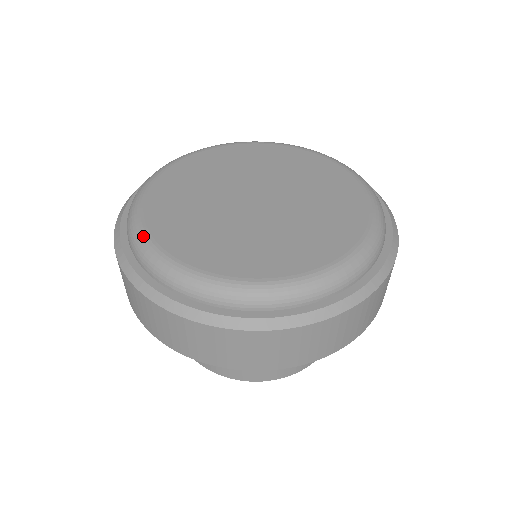
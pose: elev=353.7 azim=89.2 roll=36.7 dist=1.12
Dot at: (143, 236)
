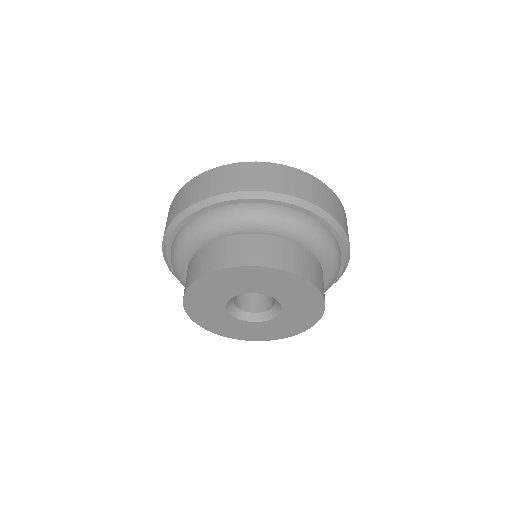
Dot at: occluded
